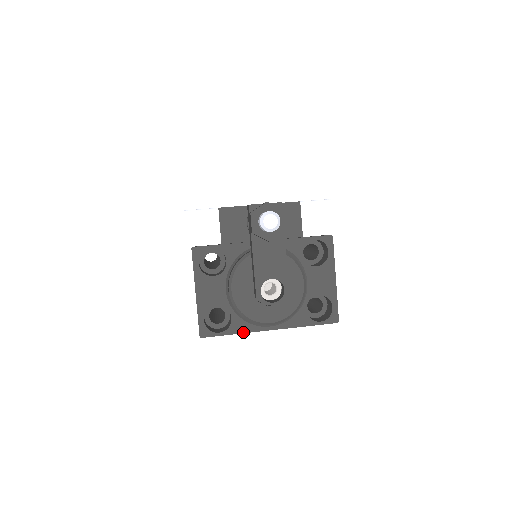
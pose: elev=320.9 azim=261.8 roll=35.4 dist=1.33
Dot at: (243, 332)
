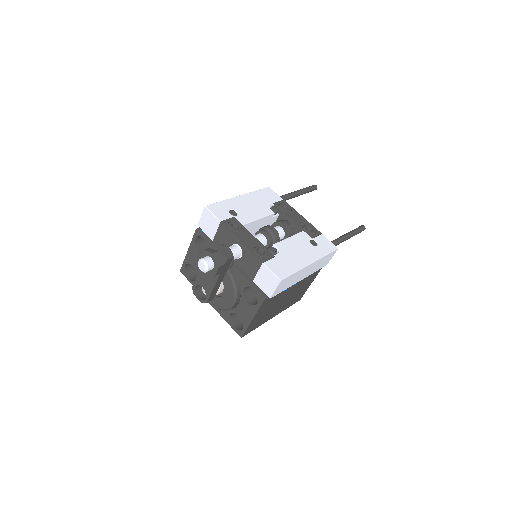
Dot at: occluded
